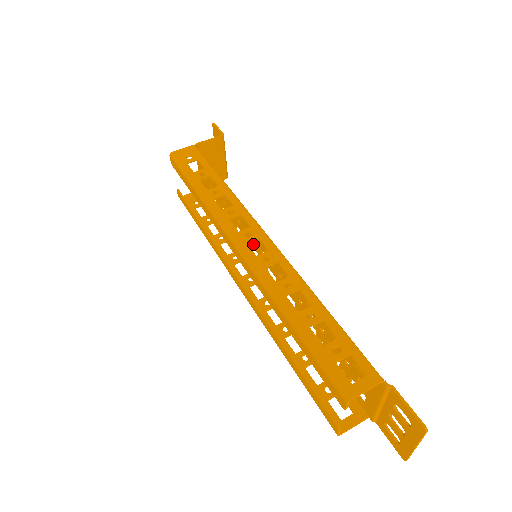
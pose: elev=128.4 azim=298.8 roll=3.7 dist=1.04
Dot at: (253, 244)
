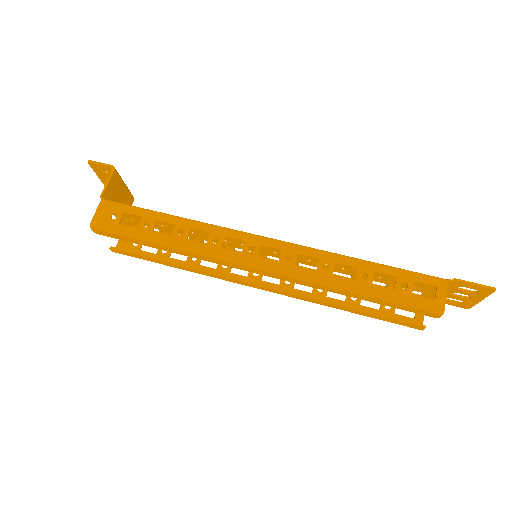
Dot at: (239, 247)
